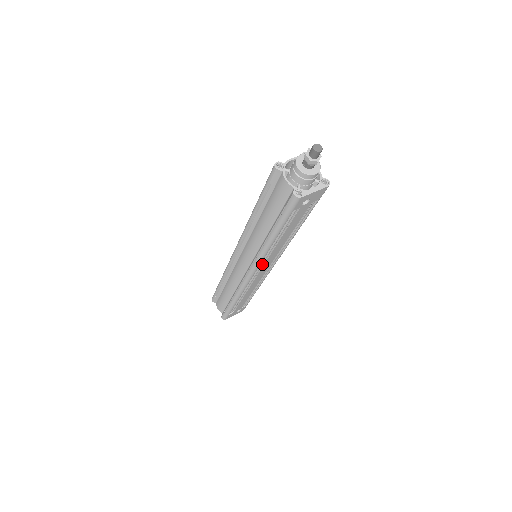
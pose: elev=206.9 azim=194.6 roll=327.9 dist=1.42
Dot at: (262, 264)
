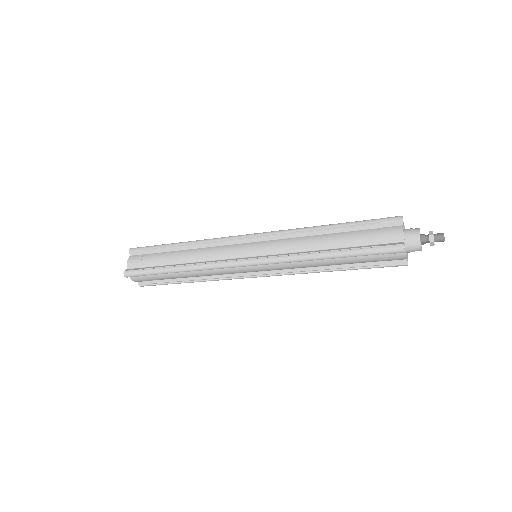
Dot at: occluded
